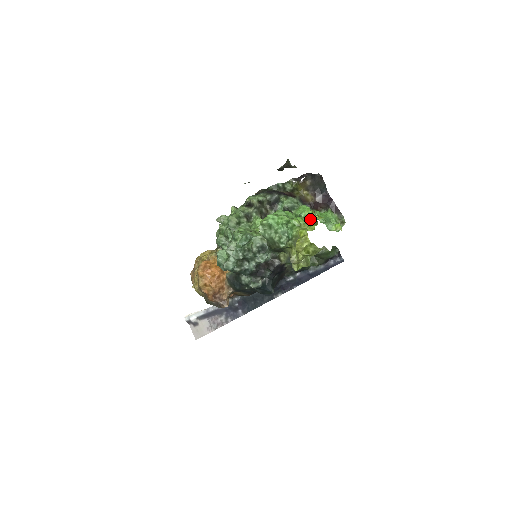
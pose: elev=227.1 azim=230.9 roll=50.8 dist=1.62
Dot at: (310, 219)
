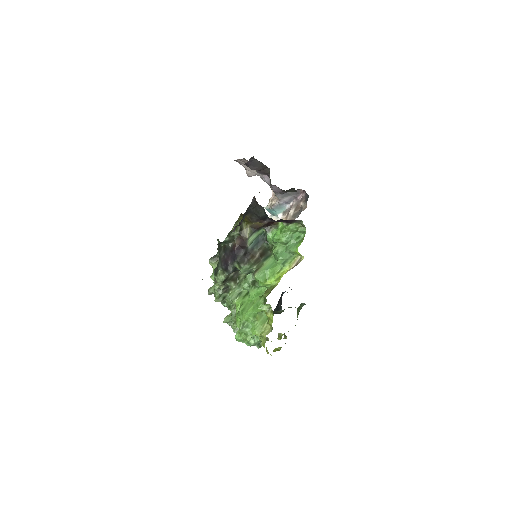
Dot at: (266, 305)
